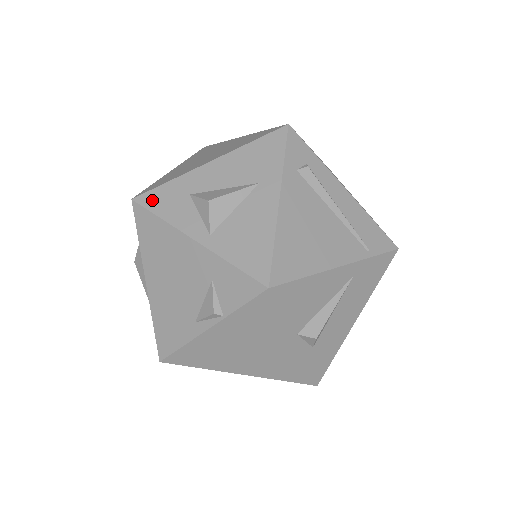
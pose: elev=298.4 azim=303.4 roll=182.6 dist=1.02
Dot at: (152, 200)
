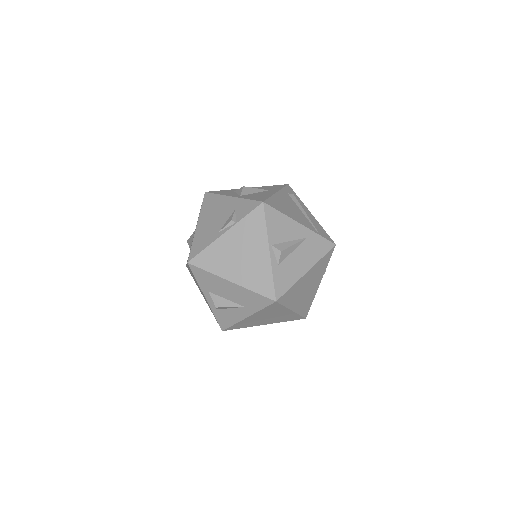
Dot at: (215, 192)
